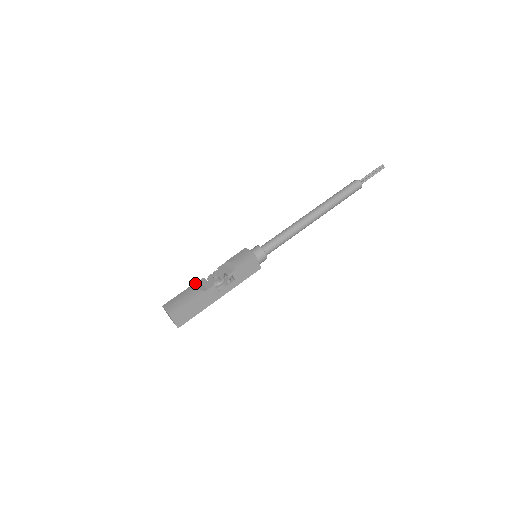
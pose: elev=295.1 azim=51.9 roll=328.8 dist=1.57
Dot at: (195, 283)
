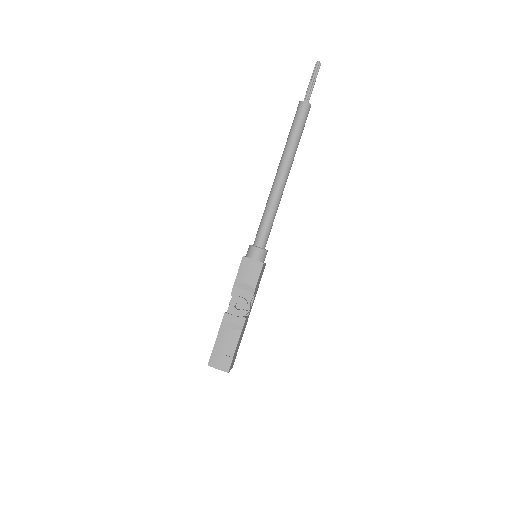
Dot at: (222, 324)
